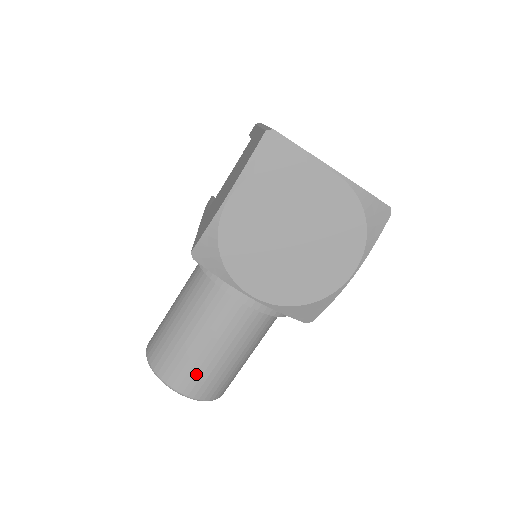
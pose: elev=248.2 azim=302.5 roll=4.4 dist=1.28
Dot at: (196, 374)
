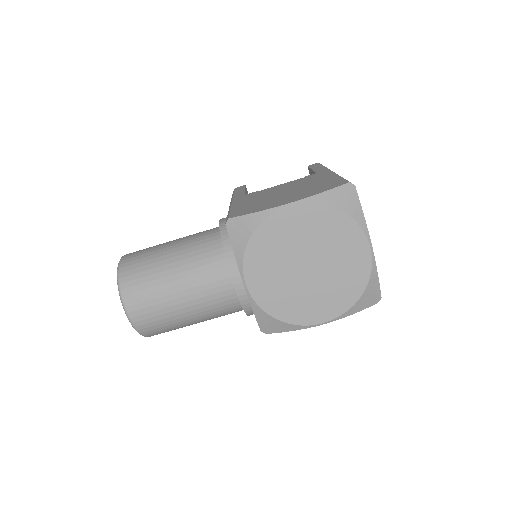
Dot at: (151, 307)
